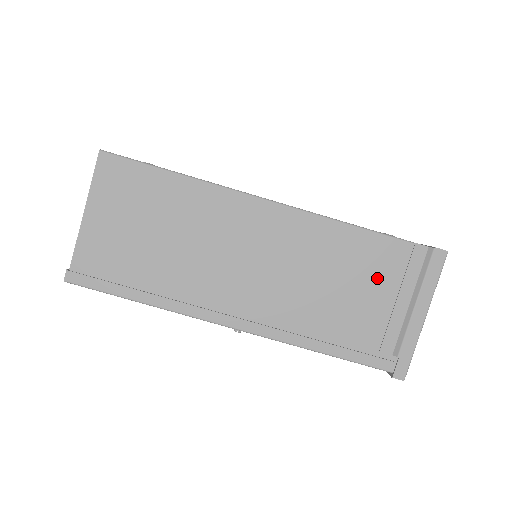
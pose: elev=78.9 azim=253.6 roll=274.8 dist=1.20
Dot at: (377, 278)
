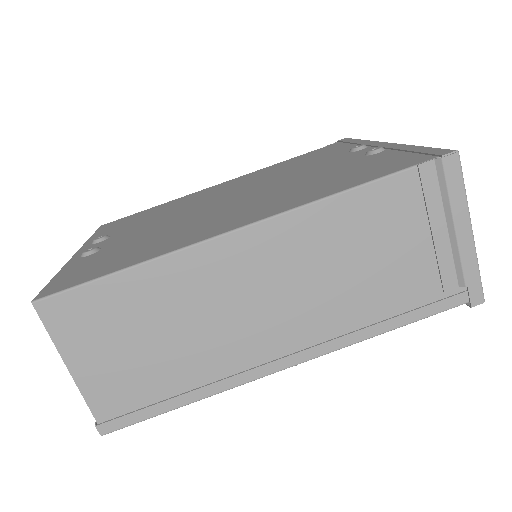
Dot at: (399, 227)
